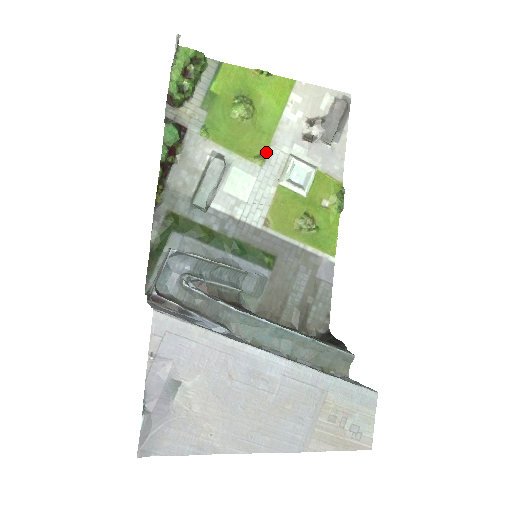
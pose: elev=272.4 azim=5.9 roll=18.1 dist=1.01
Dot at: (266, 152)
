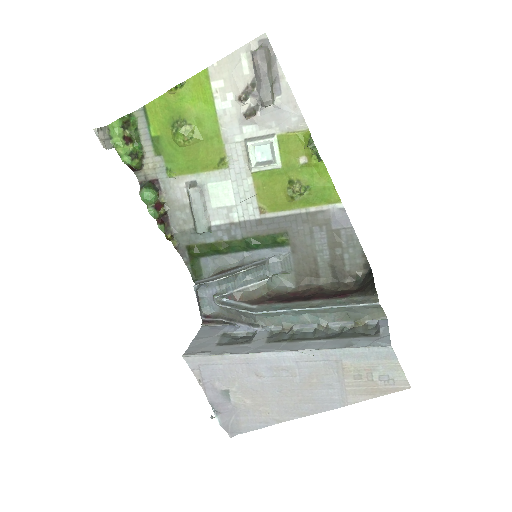
Dot at: (224, 153)
